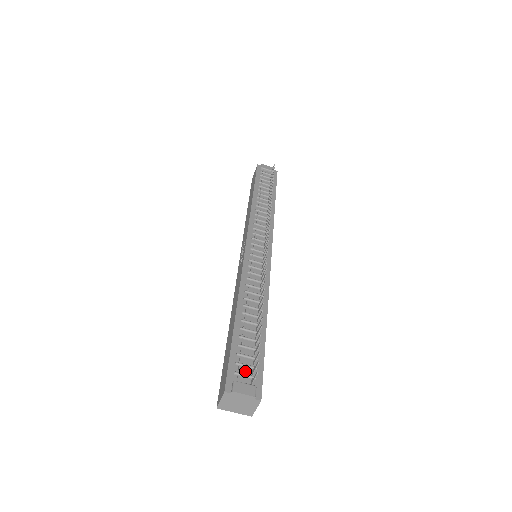
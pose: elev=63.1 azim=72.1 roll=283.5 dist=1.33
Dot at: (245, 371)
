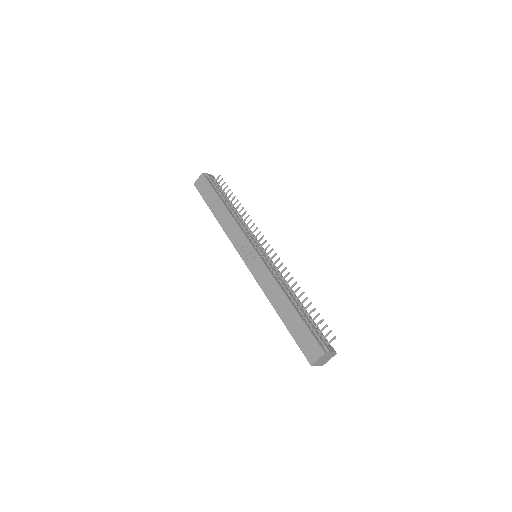
Dot at: (321, 338)
